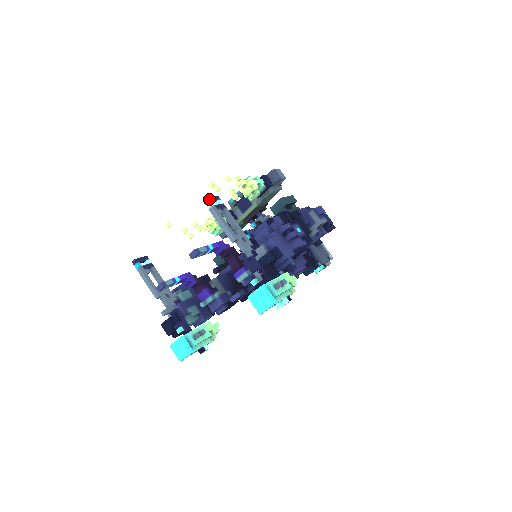
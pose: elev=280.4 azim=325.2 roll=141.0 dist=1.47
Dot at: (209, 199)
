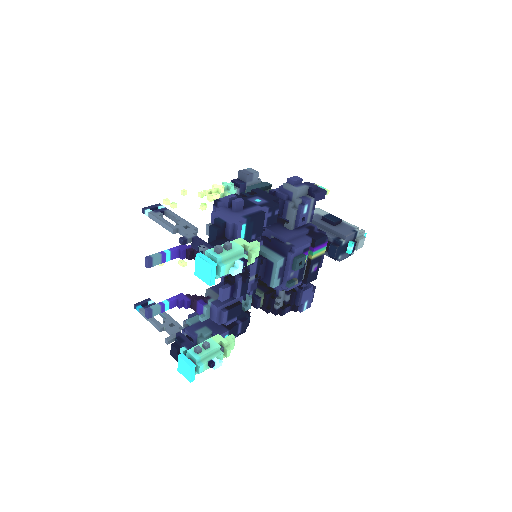
Dot at: (146, 208)
